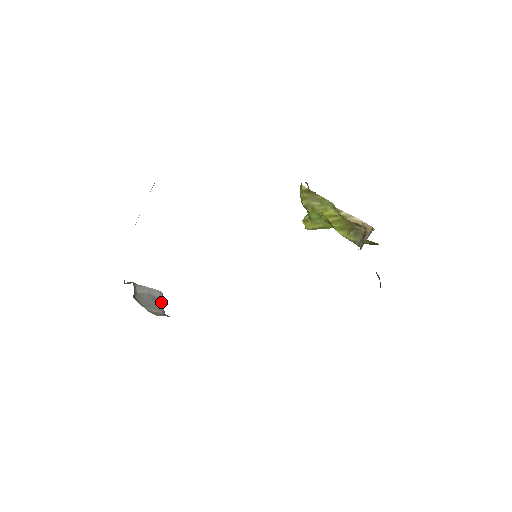
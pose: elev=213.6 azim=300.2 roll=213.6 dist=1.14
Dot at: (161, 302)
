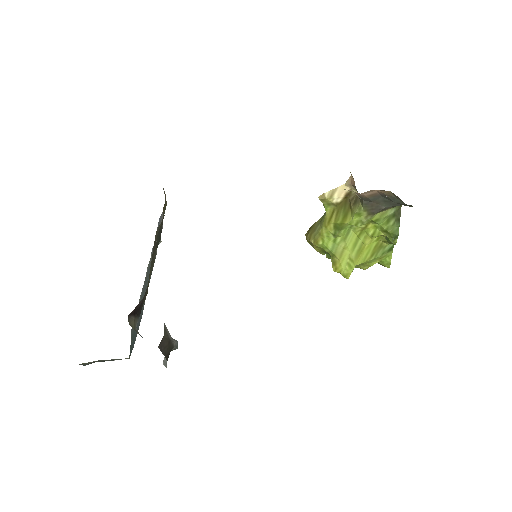
Dot at: occluded
